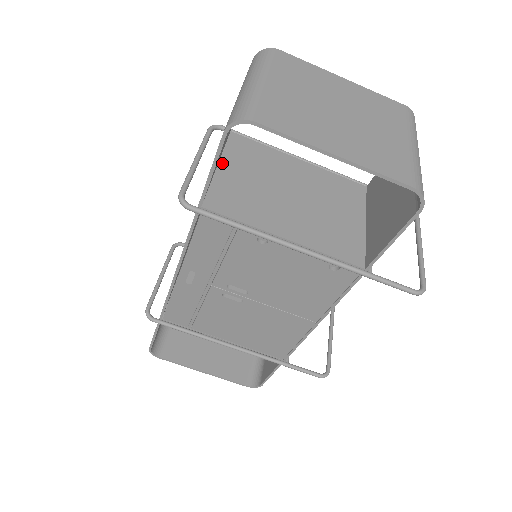
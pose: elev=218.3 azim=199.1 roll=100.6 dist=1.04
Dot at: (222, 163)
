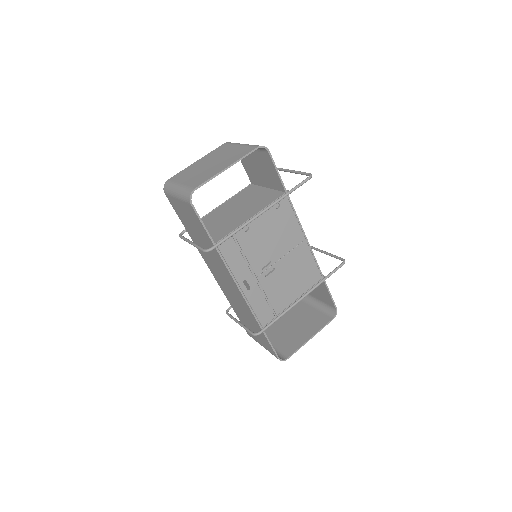
Dot at: occluded
